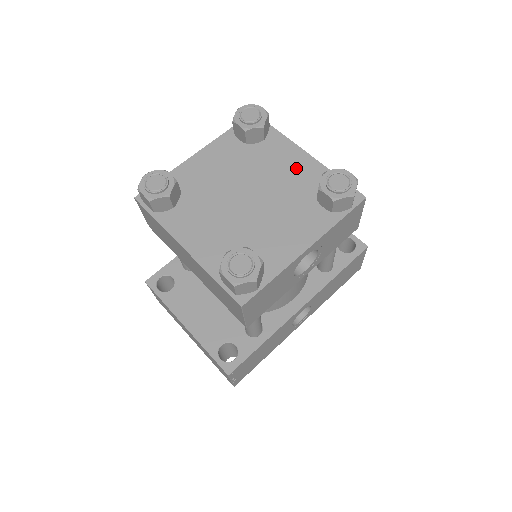
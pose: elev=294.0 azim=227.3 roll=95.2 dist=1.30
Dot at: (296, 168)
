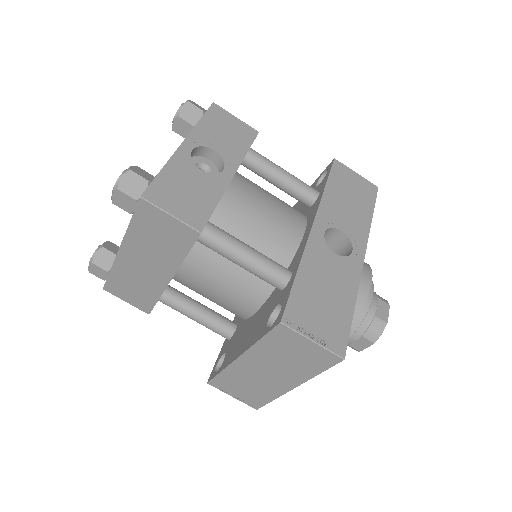
Dot at: occluded
